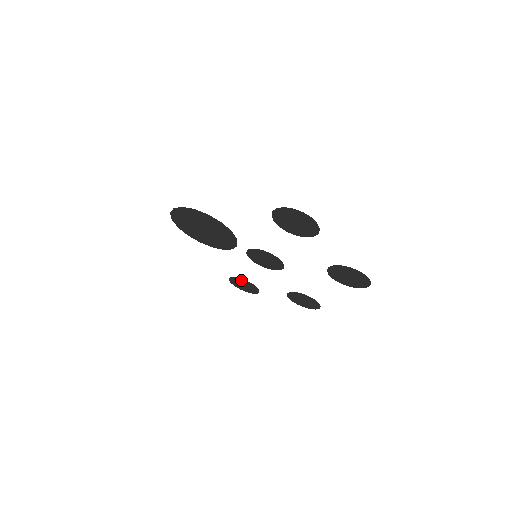
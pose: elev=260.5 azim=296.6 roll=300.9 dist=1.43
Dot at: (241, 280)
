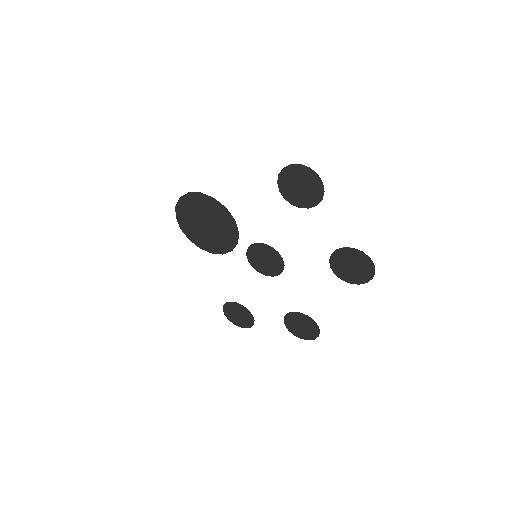
Dot at: (236, 306)
